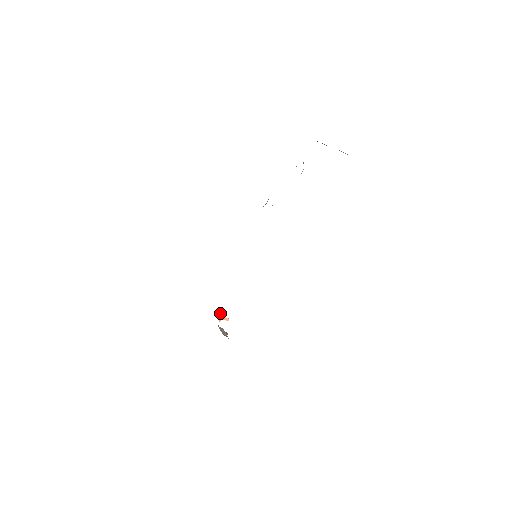
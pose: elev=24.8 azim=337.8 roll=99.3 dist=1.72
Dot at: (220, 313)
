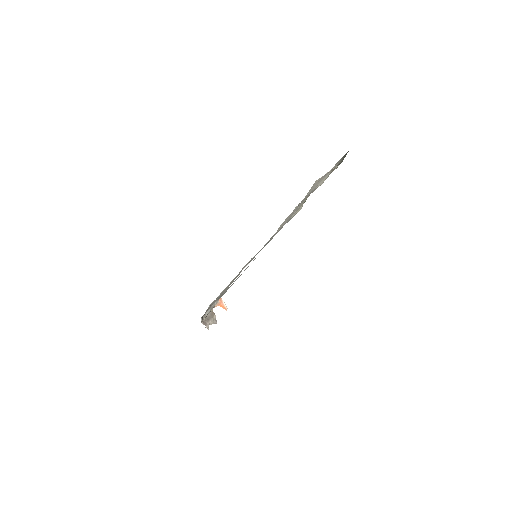
Dot at: (221, 298)
